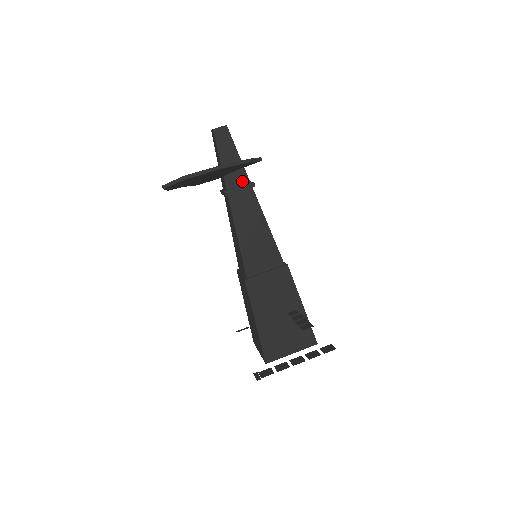
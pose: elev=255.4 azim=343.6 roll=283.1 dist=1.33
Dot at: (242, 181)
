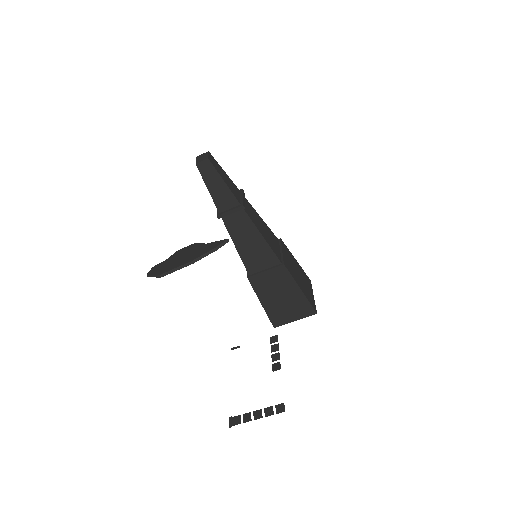
Dot at: (232, 204)
